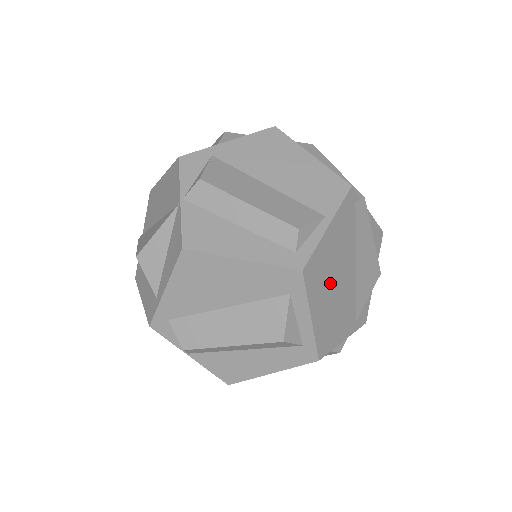
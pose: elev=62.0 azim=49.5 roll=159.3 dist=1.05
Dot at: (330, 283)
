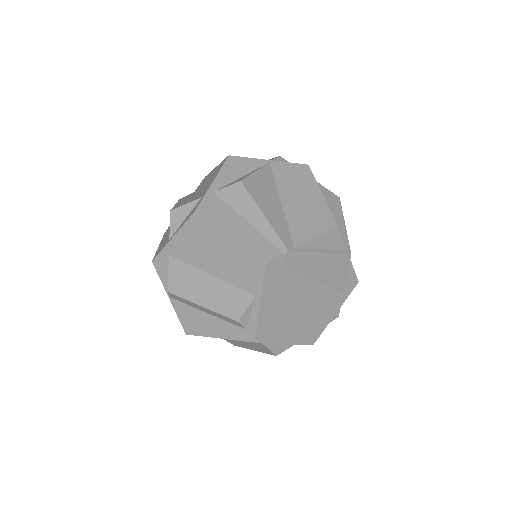
Dot at: (290, 316)
